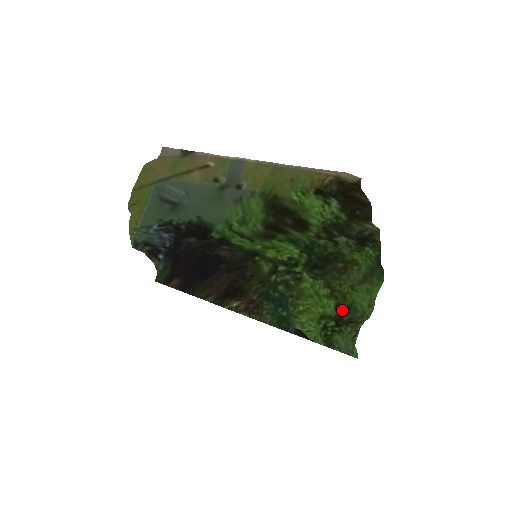
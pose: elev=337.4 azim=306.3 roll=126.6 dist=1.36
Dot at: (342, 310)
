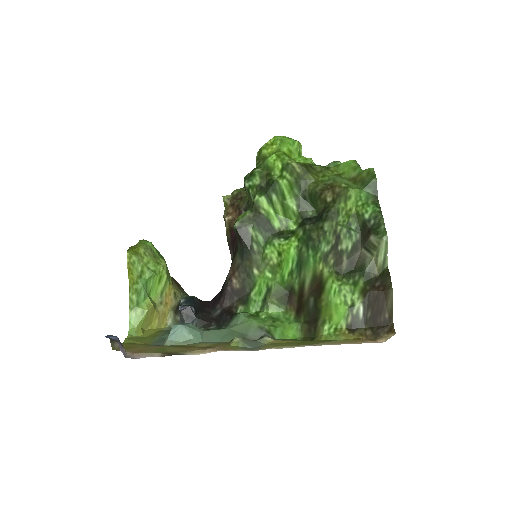
Dot at: occluded
